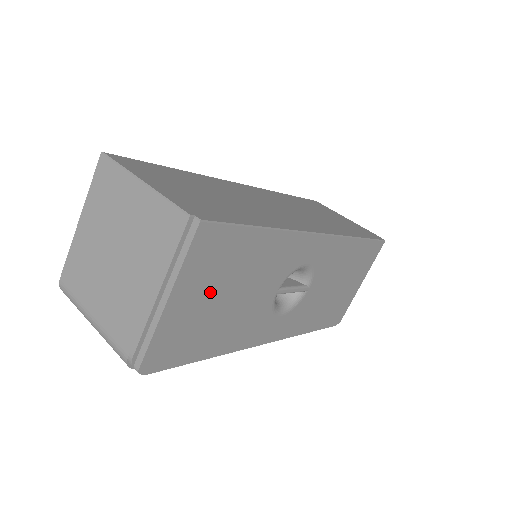
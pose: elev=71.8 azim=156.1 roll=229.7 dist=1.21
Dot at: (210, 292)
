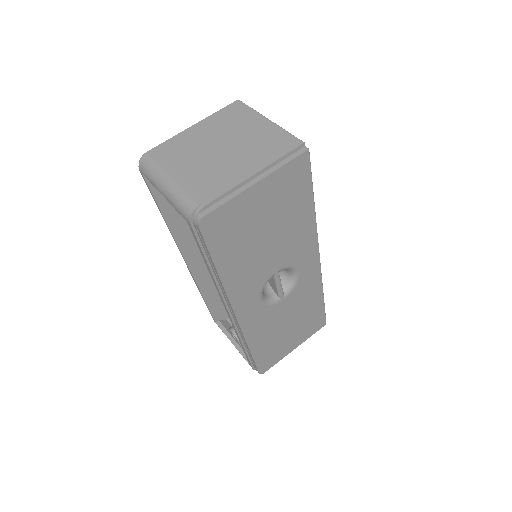
Dot at: (268, 211)
